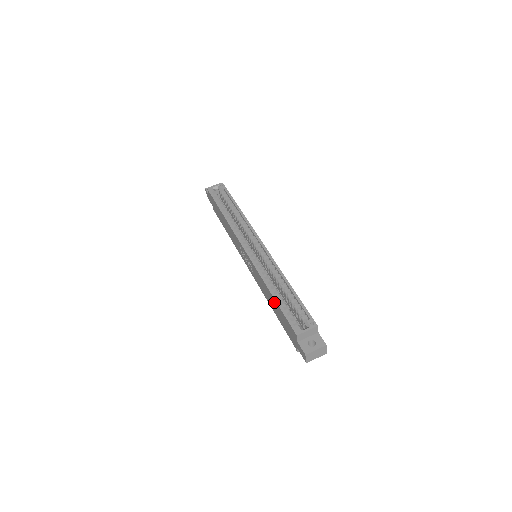
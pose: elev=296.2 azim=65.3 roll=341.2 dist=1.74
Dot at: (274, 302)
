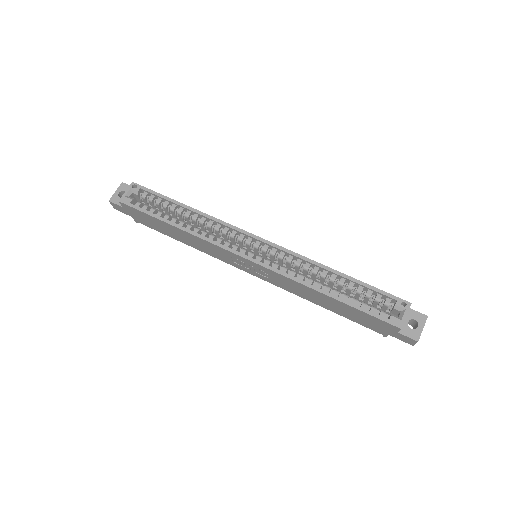
Dot at: (336, 303)
